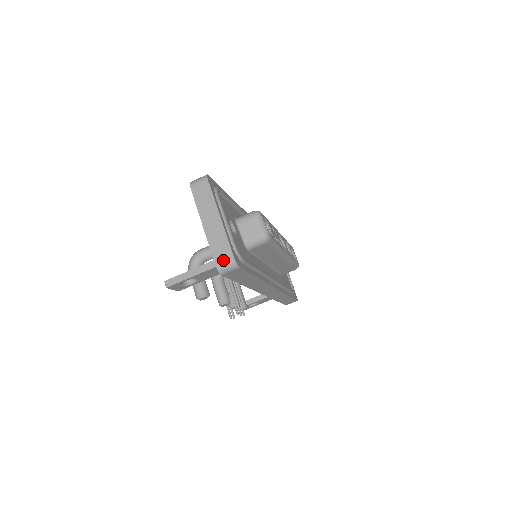
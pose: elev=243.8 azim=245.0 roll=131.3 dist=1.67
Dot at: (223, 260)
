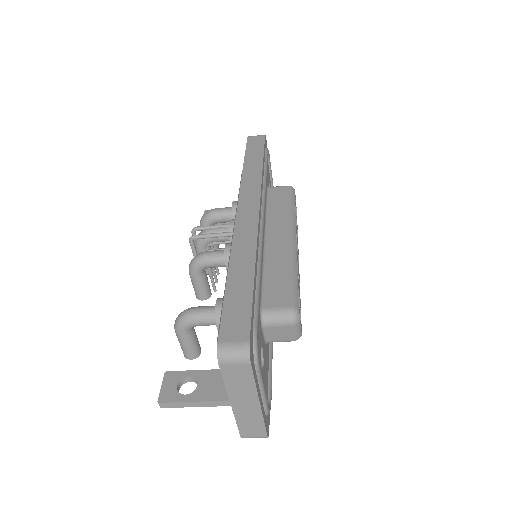
Dot at: (252, 436)
